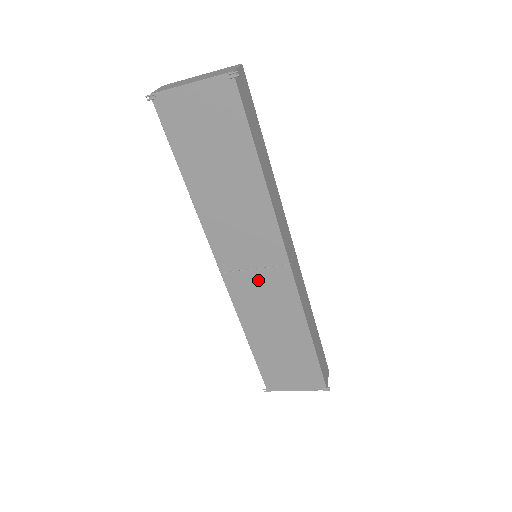
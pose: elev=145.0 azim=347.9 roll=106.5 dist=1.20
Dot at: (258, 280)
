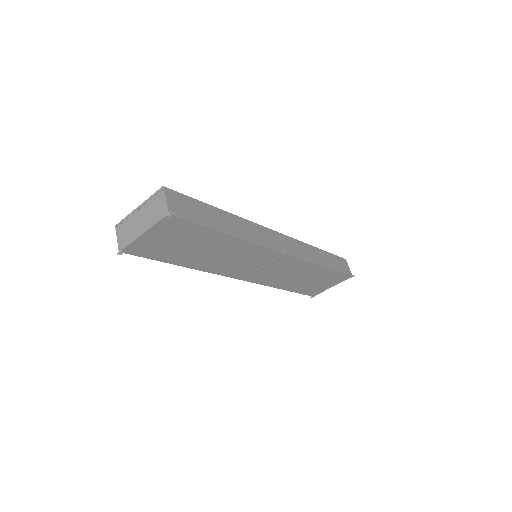
Dot at: (268, 269)
